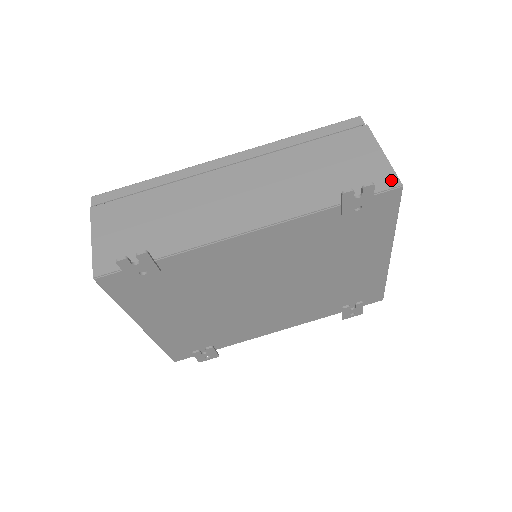
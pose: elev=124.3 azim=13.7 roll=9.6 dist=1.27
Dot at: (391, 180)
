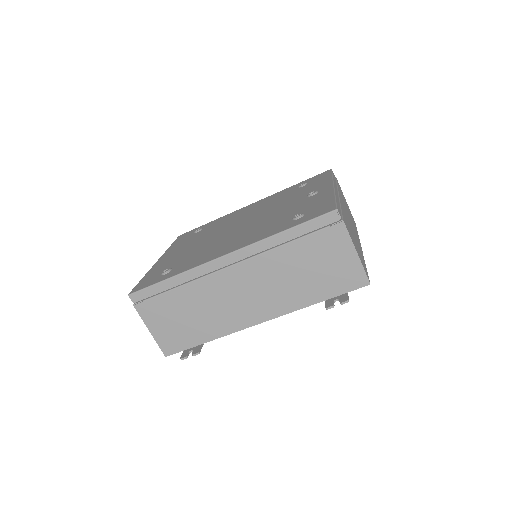
Dot at: (361, 280)
